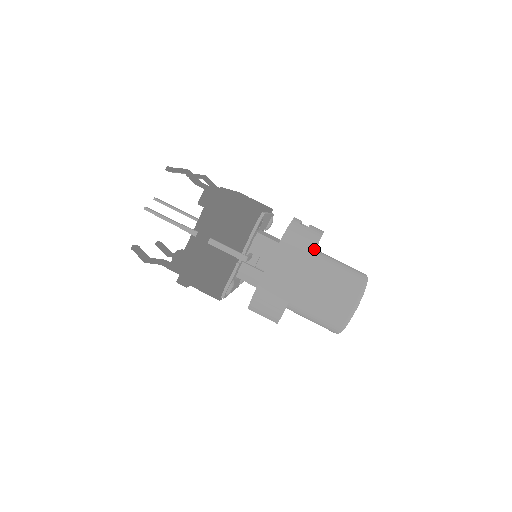
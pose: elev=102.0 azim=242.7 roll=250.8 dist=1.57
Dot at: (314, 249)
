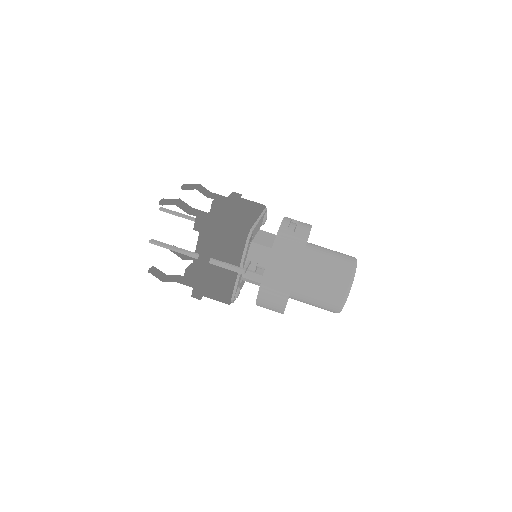
Dot at: (301, 255)
